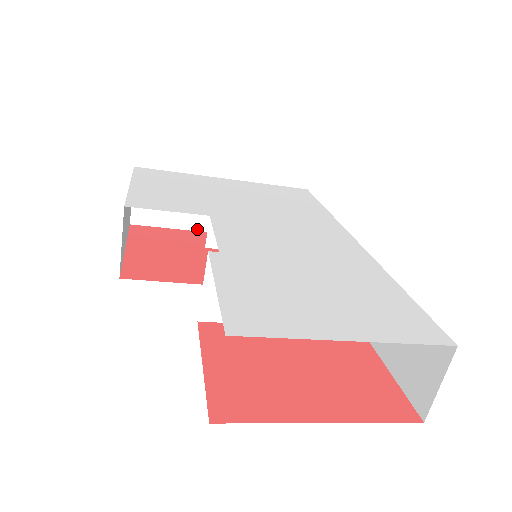
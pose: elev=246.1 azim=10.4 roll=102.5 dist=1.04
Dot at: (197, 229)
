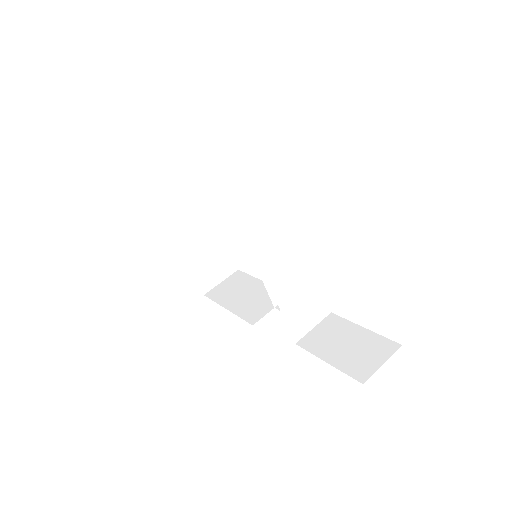
Dot at: (168, 224)
